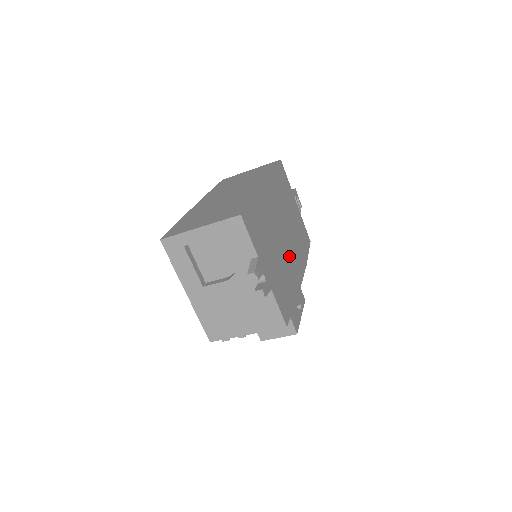
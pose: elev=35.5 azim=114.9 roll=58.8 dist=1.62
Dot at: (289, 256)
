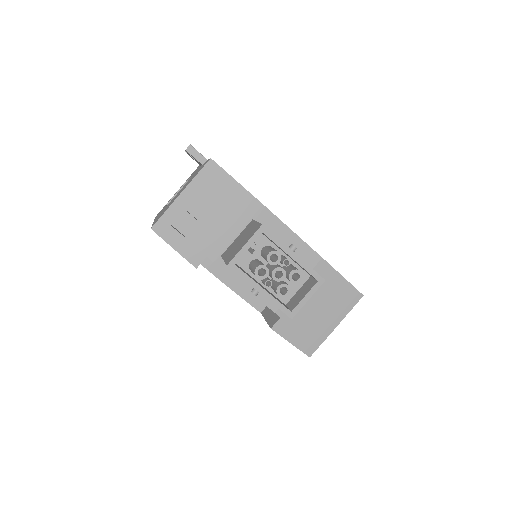
Dot at: occluded
